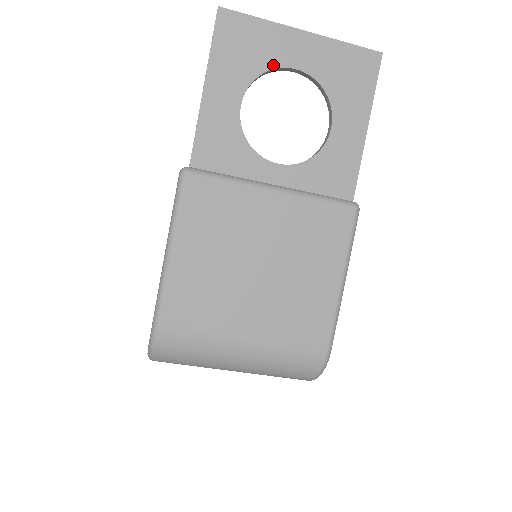
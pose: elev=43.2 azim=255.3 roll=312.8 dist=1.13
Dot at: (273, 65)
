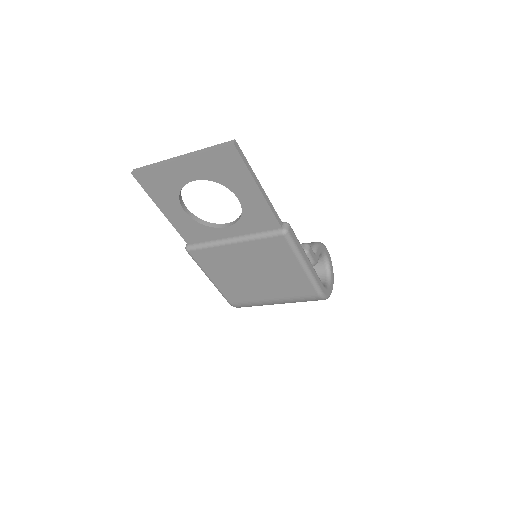
Dot at: (181, 185)
